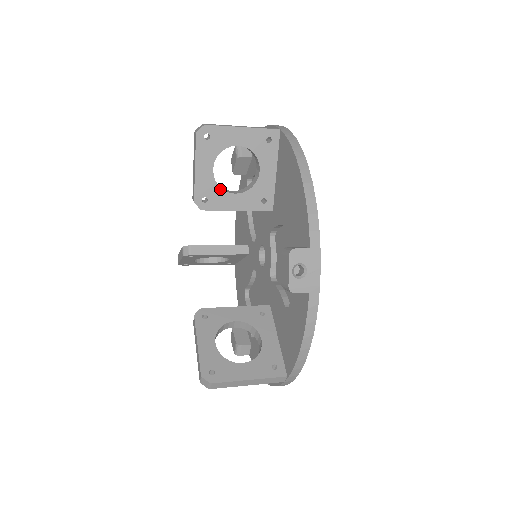
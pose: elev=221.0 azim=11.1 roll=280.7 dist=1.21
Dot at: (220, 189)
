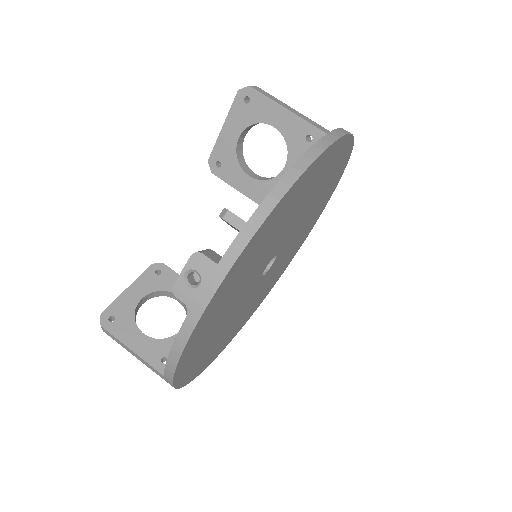
Dot at: (237, 162)
